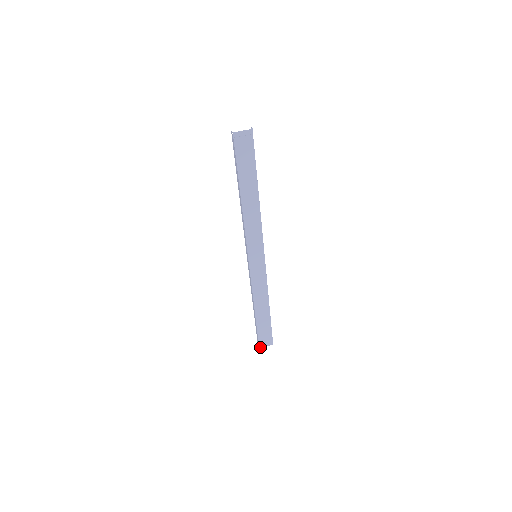
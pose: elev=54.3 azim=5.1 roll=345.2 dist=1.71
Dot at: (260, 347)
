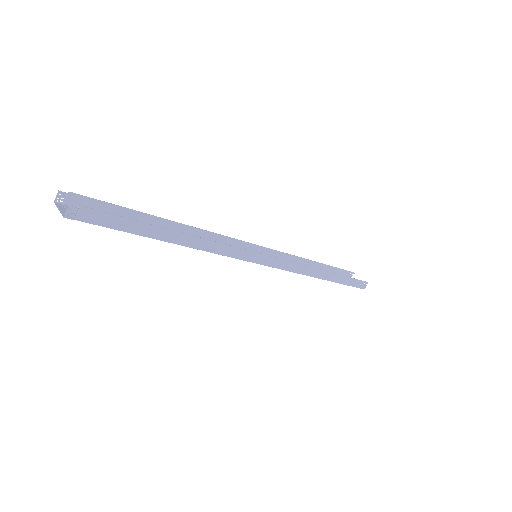
Dot at: occluded
